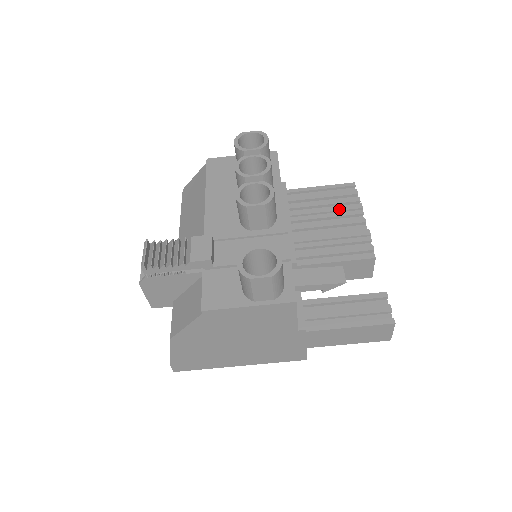
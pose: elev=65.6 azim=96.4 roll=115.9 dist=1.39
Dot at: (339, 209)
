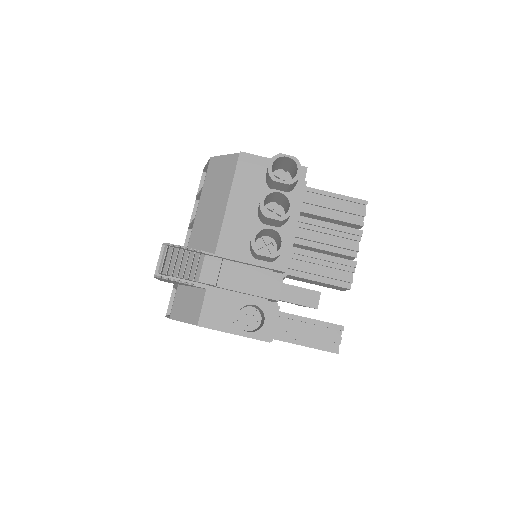
Dot at: (342, 230)
